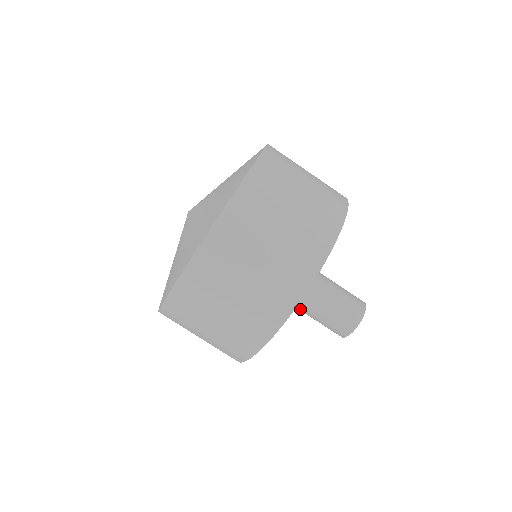
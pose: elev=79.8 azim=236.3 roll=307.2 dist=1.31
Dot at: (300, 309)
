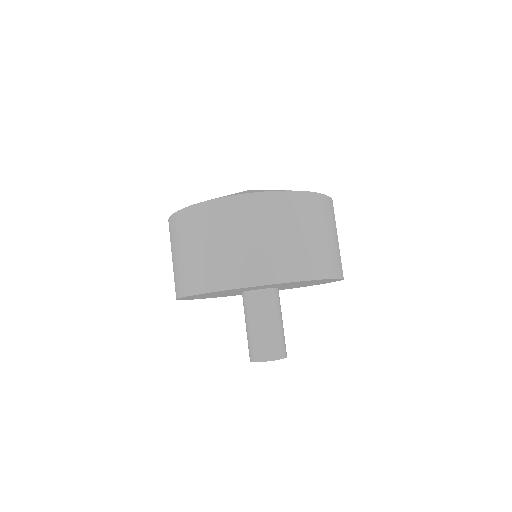
Dot at: occluded
